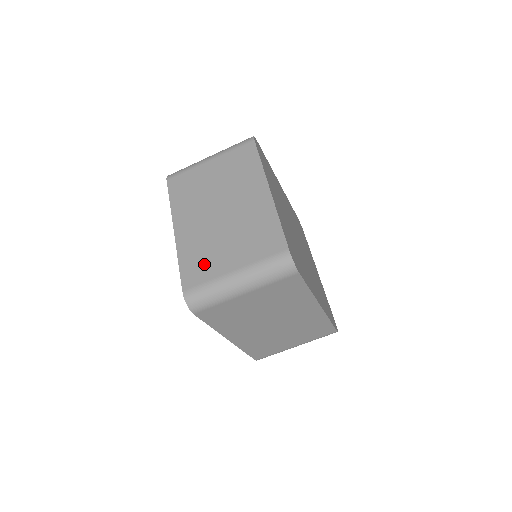
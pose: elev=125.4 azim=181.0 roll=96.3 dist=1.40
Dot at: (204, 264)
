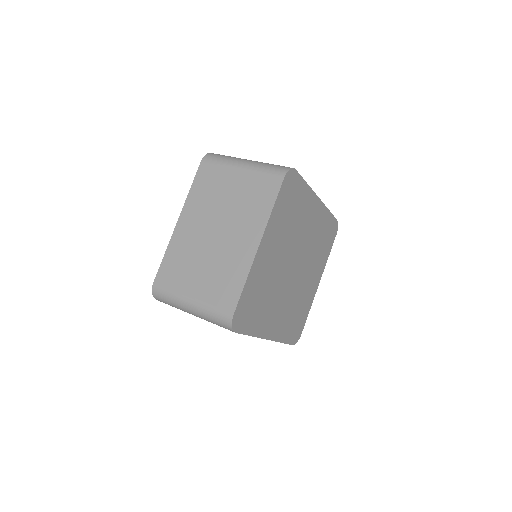
Dot at: (178, 272)
